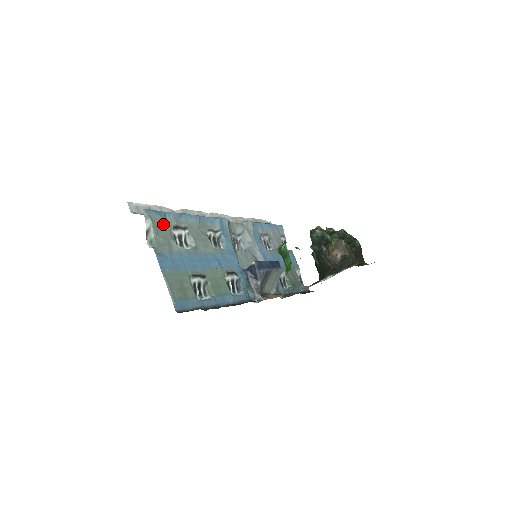
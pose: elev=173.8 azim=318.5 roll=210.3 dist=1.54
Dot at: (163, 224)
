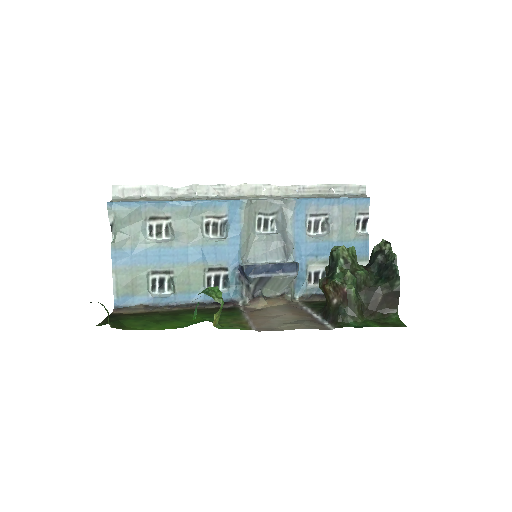
Dot at: (133, 217)
